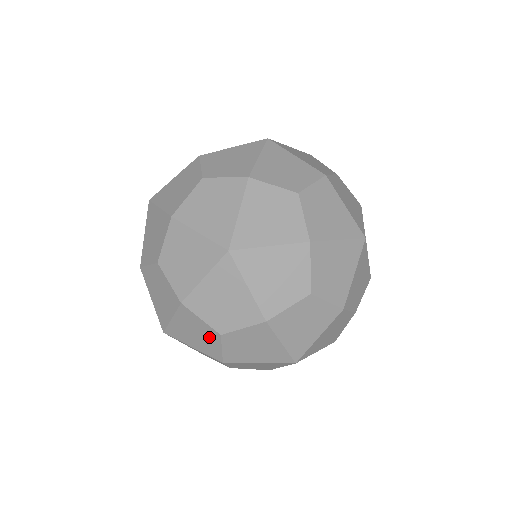
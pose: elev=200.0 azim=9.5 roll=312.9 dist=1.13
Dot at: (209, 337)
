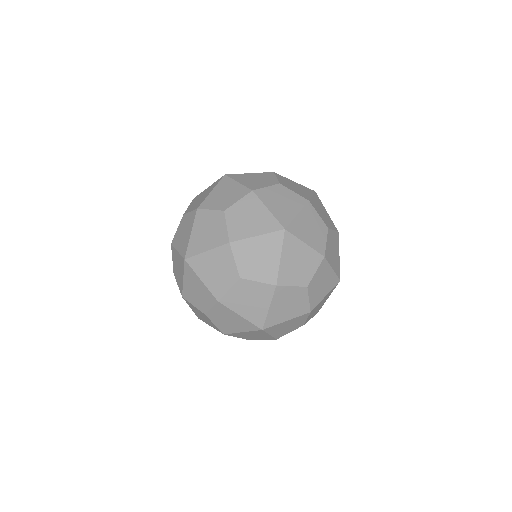
Dot at: occluded
